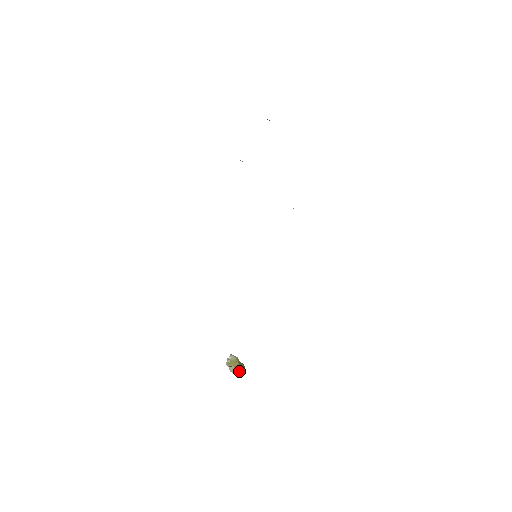
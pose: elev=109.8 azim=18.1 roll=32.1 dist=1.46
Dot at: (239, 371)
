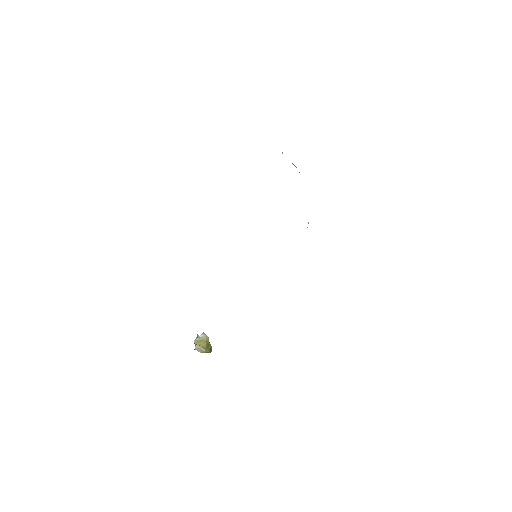
Dot at: (204, 352)
